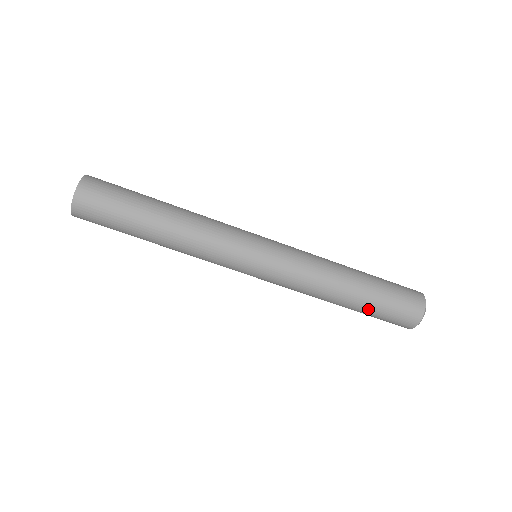
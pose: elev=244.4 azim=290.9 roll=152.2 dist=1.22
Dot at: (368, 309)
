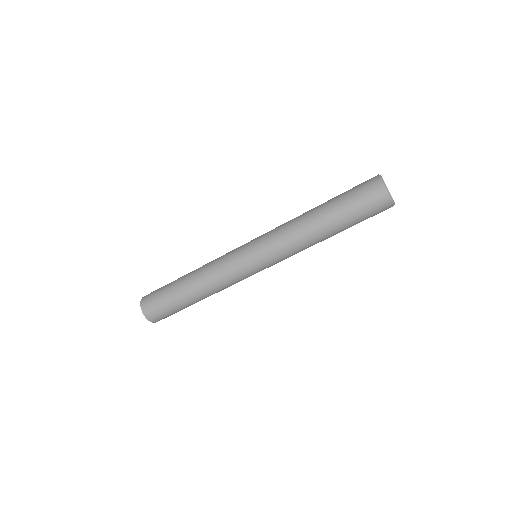
Dot at: (342, 215)
